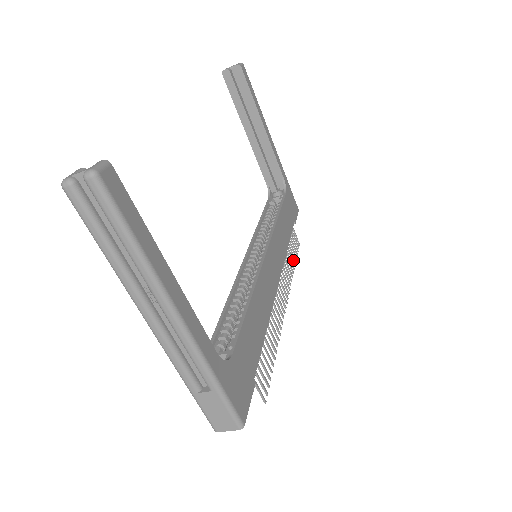
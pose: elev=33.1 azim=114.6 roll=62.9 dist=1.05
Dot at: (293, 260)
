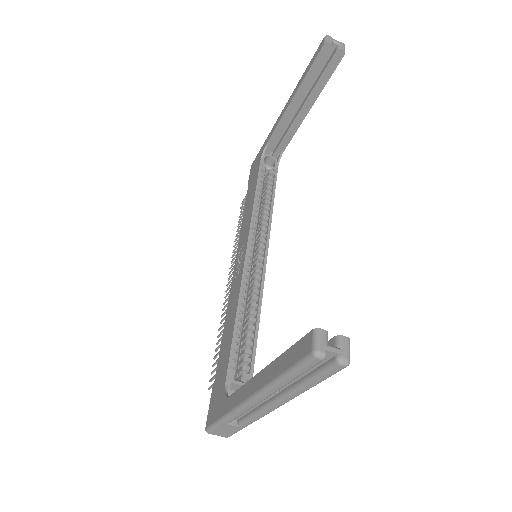
Dot at: occluded
